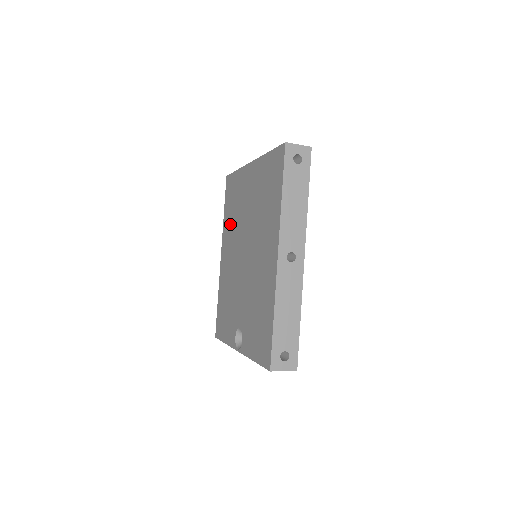
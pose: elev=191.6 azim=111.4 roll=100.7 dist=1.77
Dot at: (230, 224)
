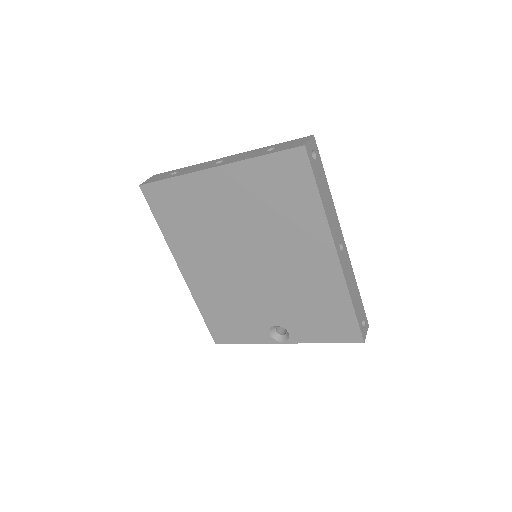
Dot at: (189, 238)
